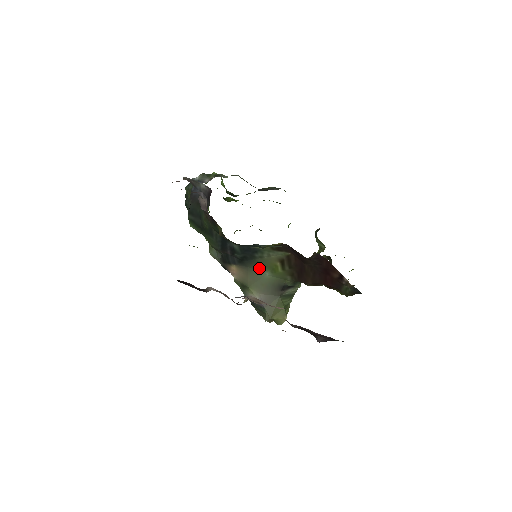
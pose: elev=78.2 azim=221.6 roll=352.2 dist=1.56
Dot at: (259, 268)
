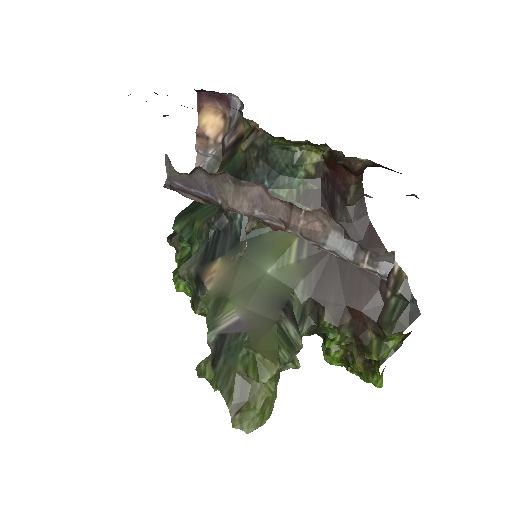
Dot at: (260, 257)
